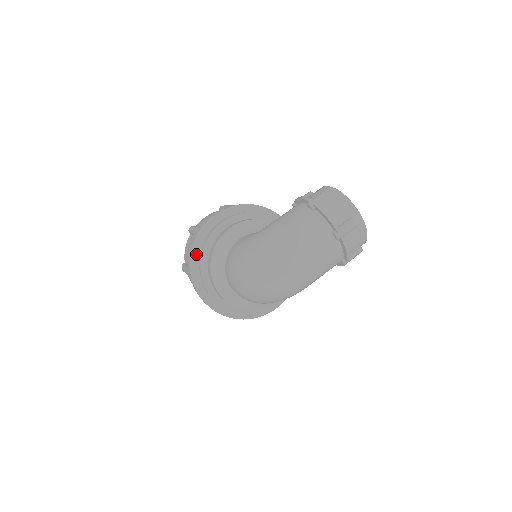
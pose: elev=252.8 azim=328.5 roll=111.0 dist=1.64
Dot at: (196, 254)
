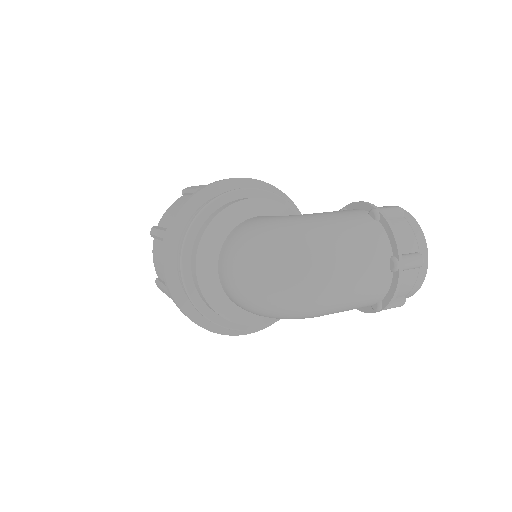
Dot at: (188, 212)
